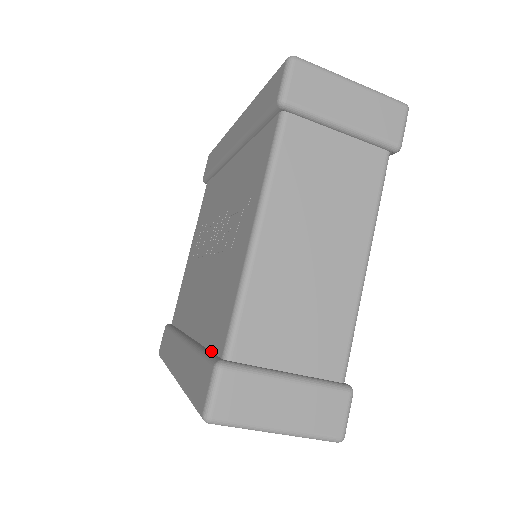
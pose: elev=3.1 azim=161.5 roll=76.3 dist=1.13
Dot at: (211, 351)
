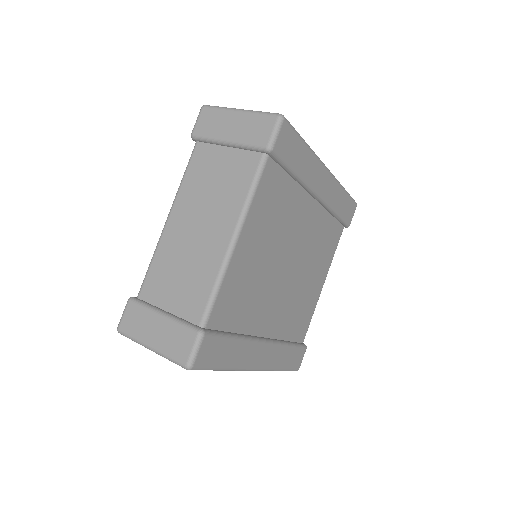
Dot at: occluded
